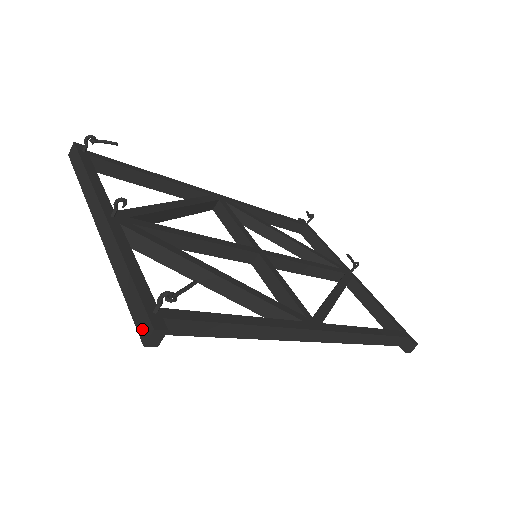
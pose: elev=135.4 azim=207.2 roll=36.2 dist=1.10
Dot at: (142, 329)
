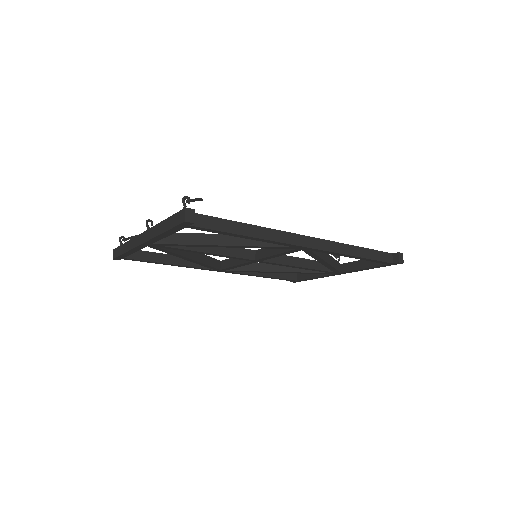
Dot at: (181, 219)
